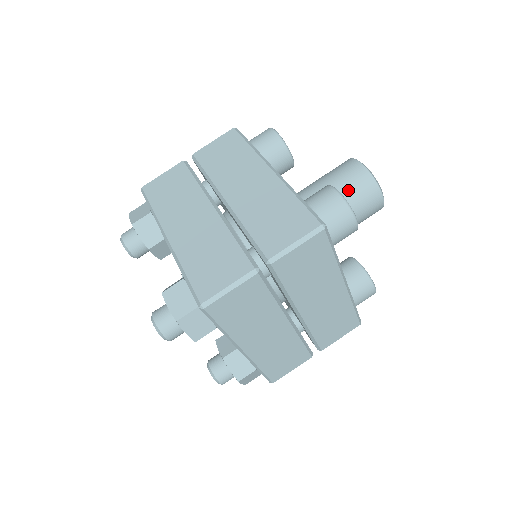
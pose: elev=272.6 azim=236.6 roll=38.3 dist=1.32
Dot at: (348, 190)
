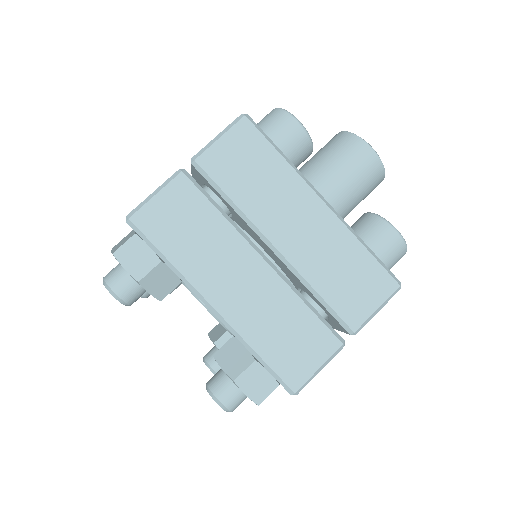
Dot at: (326, 151)
